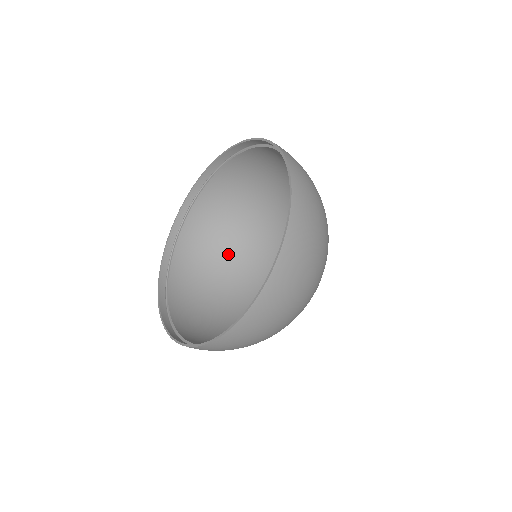
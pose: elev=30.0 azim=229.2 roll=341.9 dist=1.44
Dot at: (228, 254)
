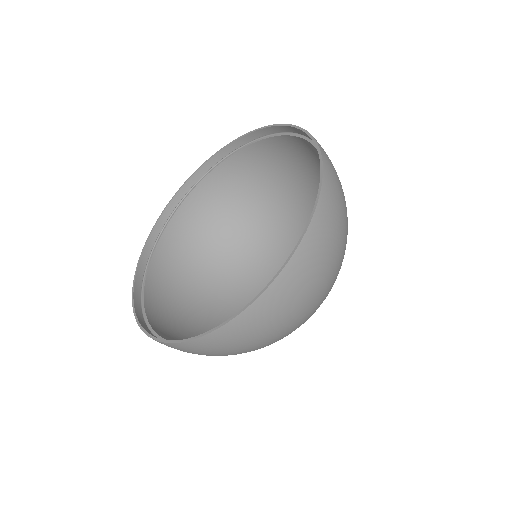
Dot at: (205, 300)
